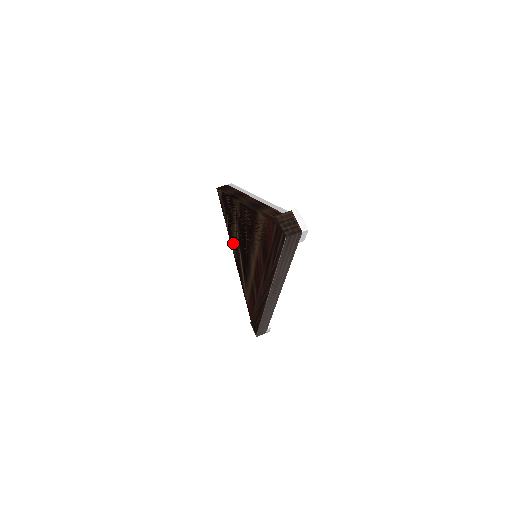
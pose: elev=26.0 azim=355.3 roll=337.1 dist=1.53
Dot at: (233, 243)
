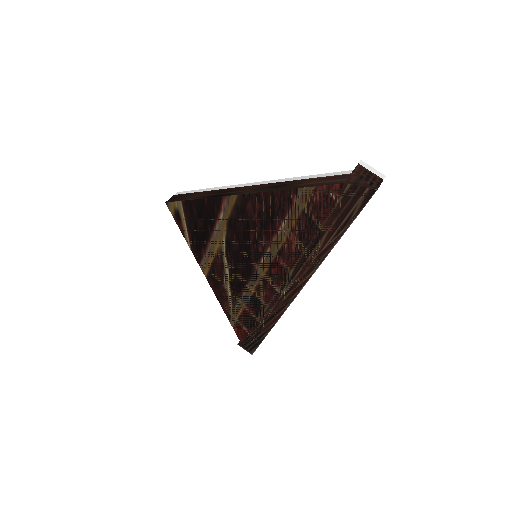
Dot at: (206, 259)
